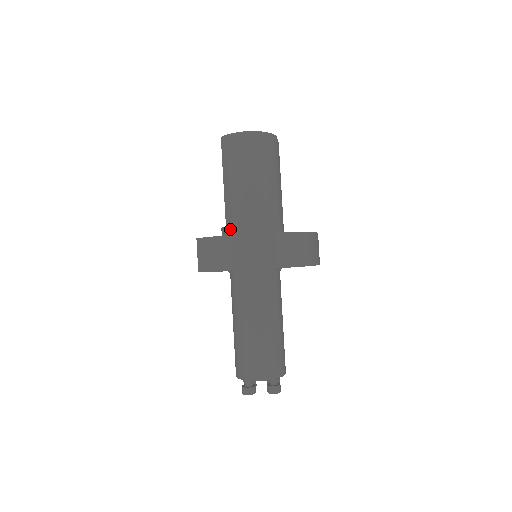
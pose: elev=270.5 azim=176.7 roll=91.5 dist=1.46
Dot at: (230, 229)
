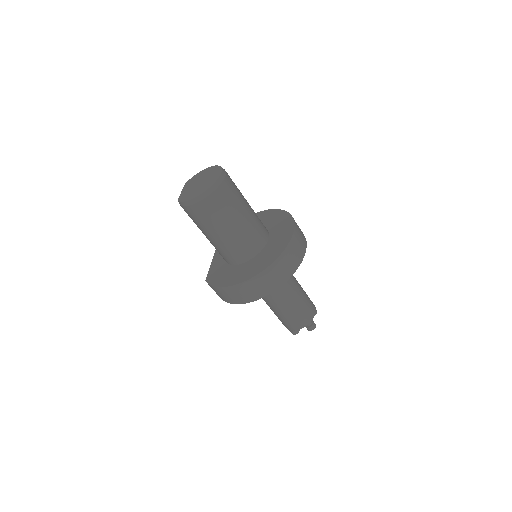
Dot at: (225, 260)
